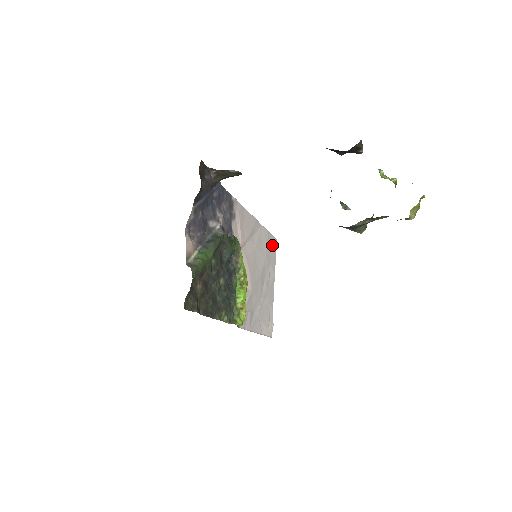
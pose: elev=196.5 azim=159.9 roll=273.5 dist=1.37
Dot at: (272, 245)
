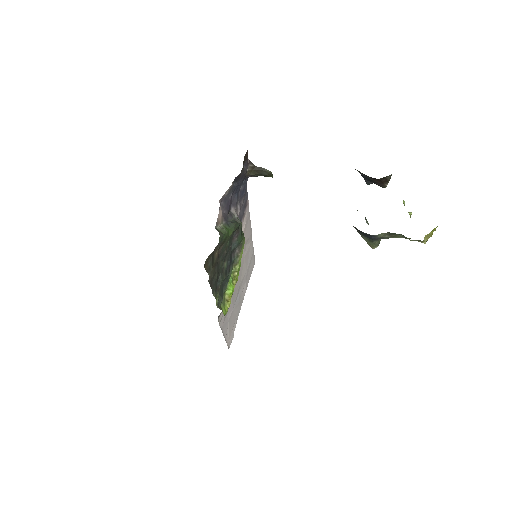
Dot at: (252, 265)
